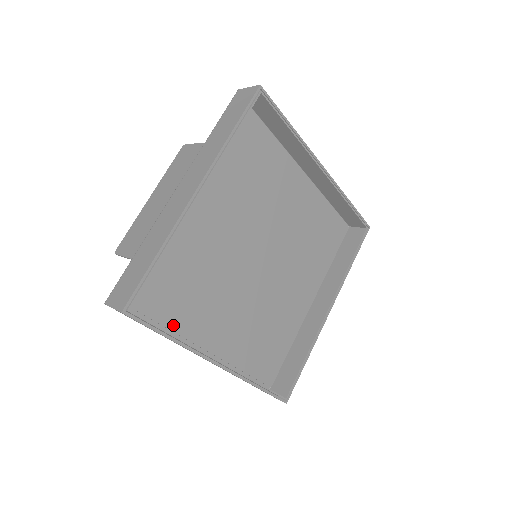
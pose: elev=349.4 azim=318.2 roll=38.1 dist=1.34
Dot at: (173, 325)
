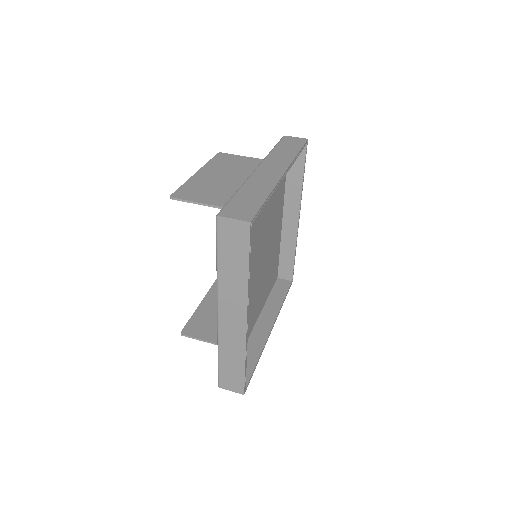
Dot at: occluded
